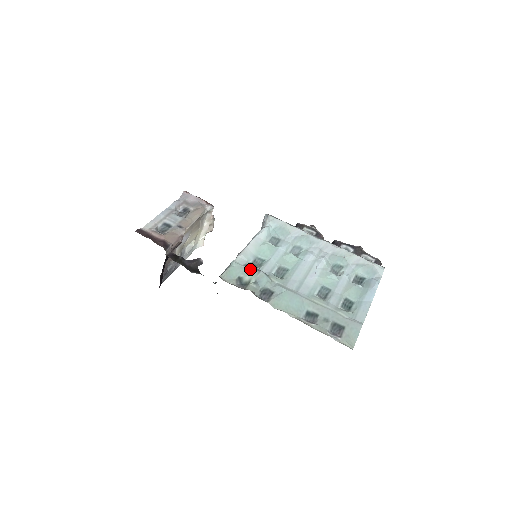
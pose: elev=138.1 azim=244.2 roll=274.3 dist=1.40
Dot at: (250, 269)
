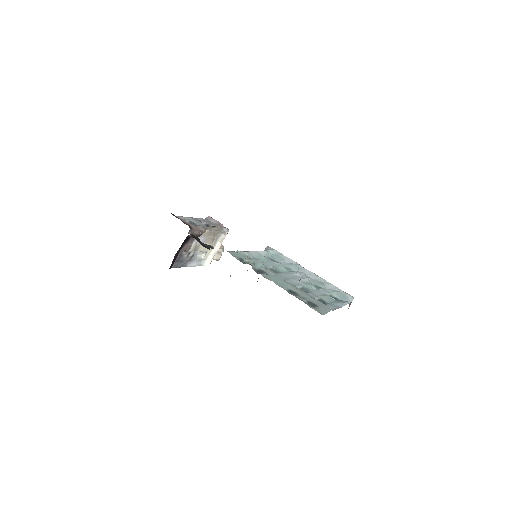
Dot at: (250, 258)
